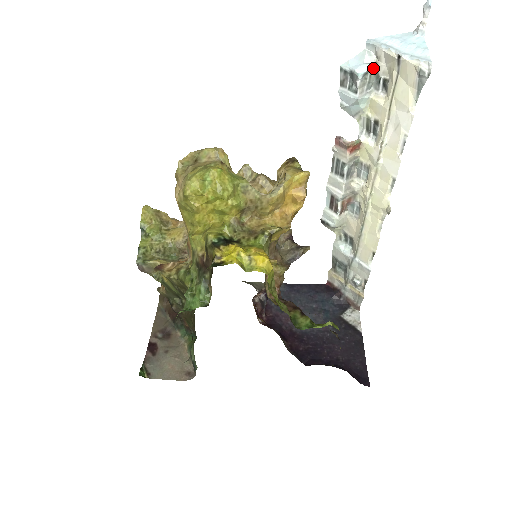
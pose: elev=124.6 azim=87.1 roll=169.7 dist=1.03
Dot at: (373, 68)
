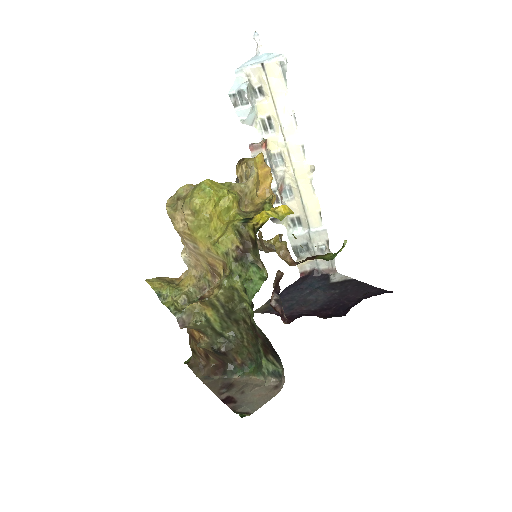
Dot at: (249, 84)
